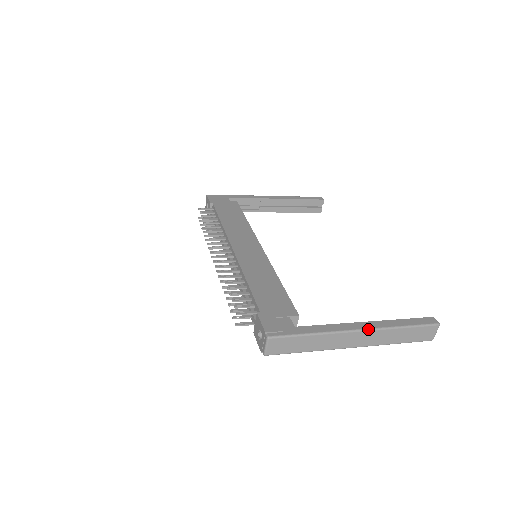
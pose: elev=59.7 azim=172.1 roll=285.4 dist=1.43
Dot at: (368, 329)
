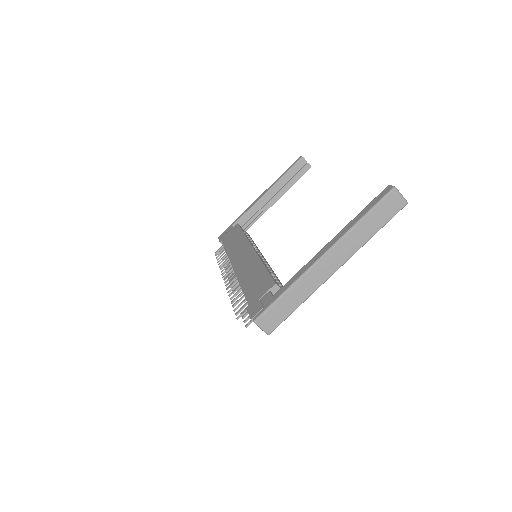
Dot at: (330, 248)
